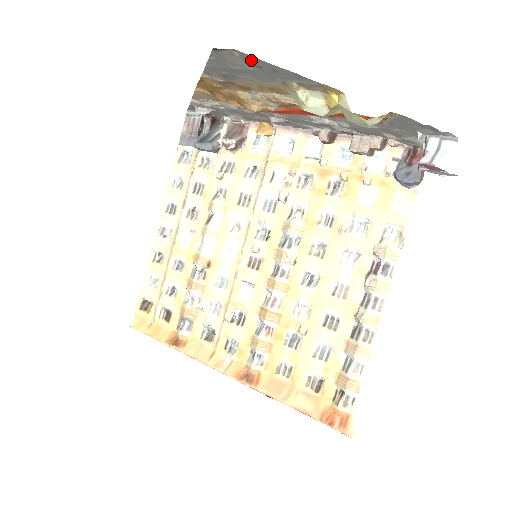
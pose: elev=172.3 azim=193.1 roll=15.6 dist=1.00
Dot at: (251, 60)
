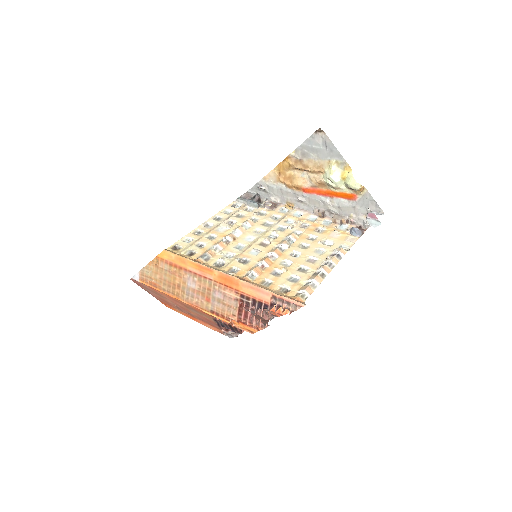
Dot at: (327, 141)
